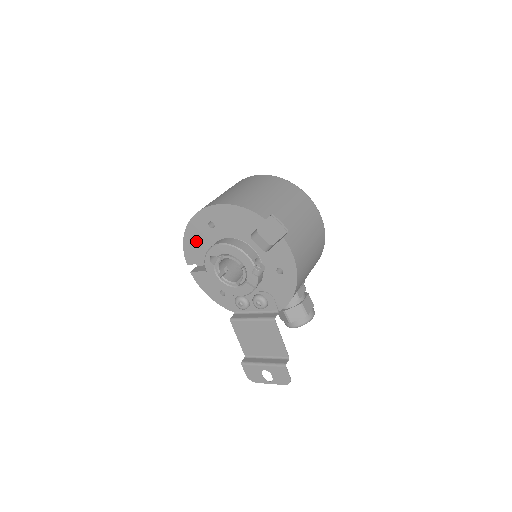
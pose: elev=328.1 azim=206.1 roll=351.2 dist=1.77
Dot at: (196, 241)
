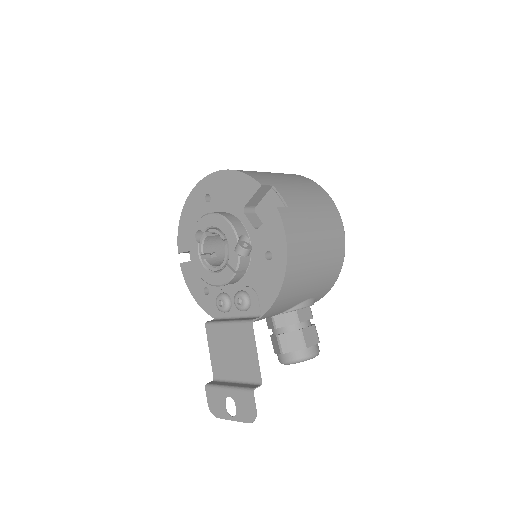
Dot at: (191, 221)
